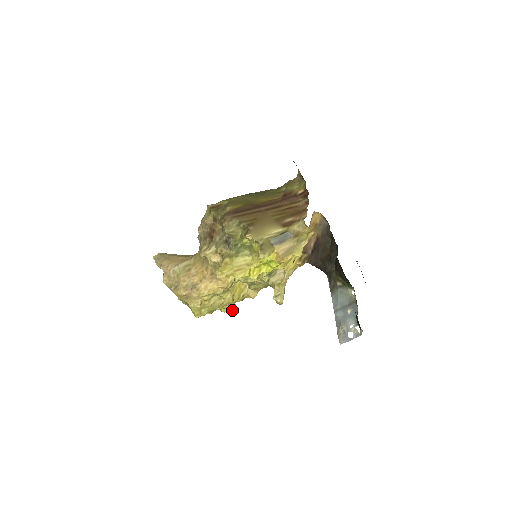
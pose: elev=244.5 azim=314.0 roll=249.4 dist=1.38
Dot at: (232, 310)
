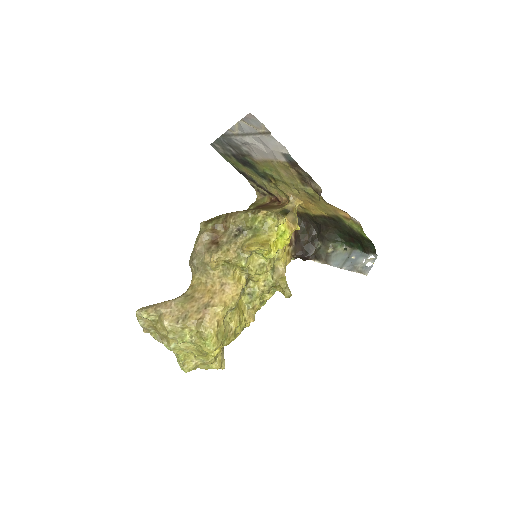
Dot at: (224, 366)
